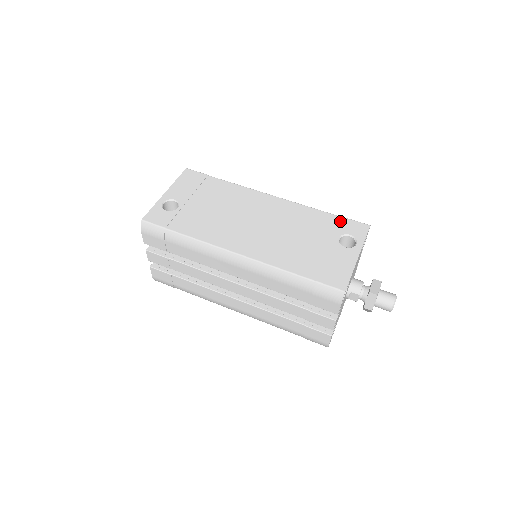
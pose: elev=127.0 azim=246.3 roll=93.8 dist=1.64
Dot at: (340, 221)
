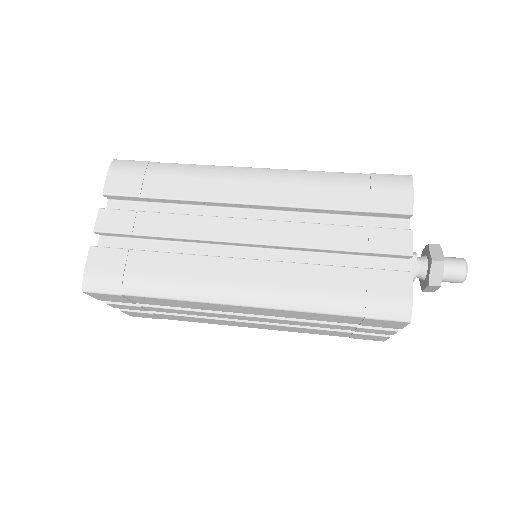
Dot at: occluded
